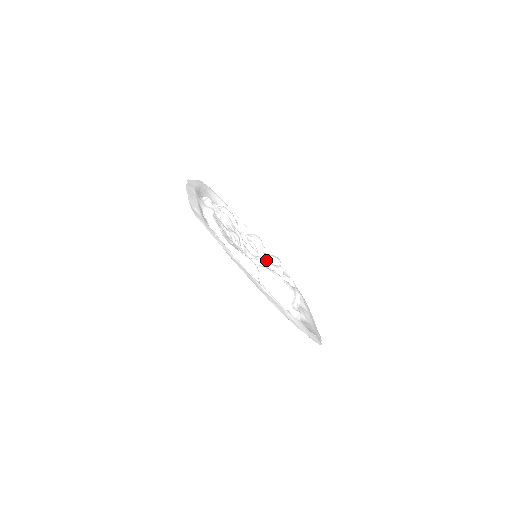
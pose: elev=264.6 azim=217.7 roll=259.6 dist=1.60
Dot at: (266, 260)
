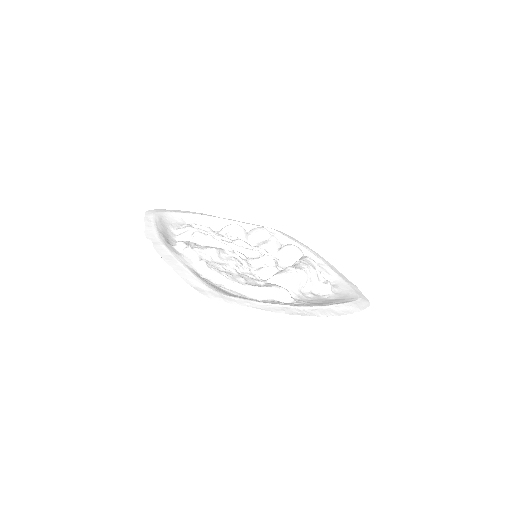
Dot at: (272, 258)
